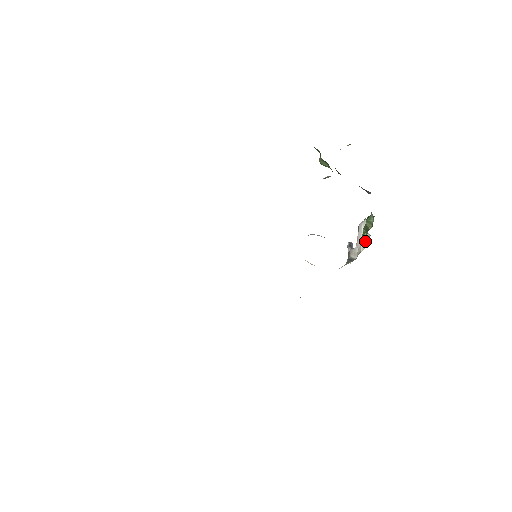
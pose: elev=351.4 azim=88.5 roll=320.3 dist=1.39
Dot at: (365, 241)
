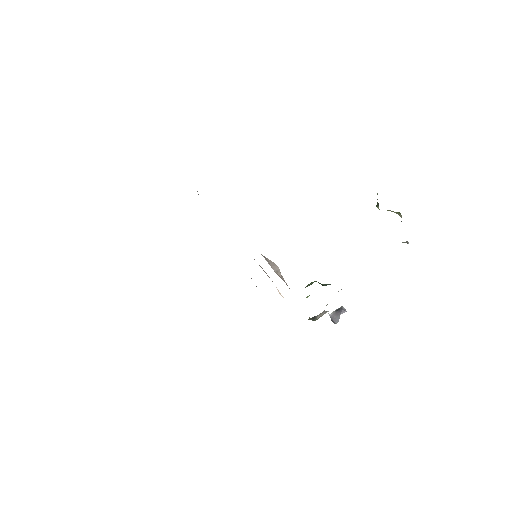
Dot at: occluded
